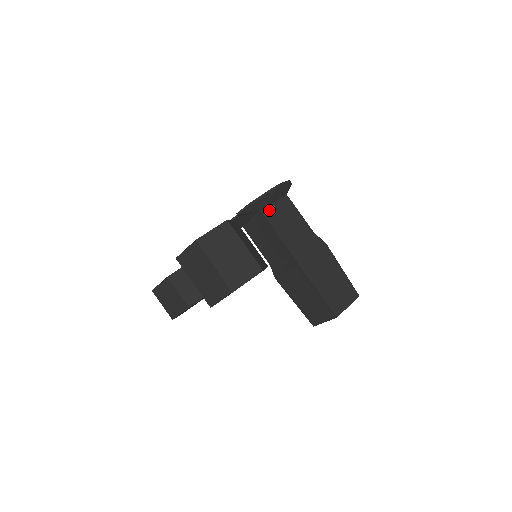
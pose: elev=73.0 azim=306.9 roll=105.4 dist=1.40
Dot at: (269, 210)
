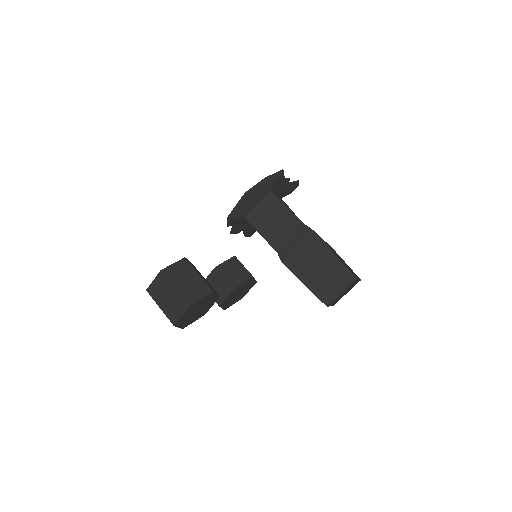
Dot at: (253, 214)
